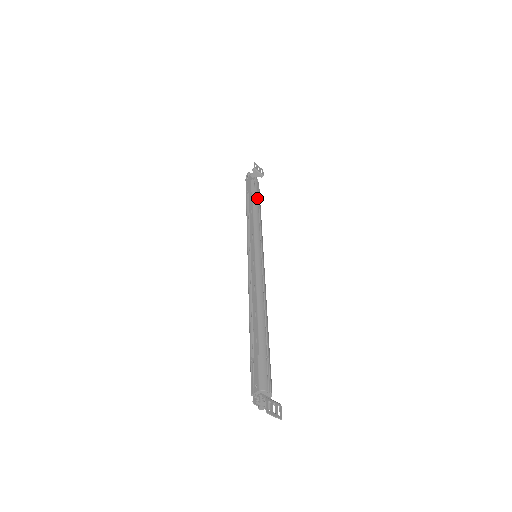
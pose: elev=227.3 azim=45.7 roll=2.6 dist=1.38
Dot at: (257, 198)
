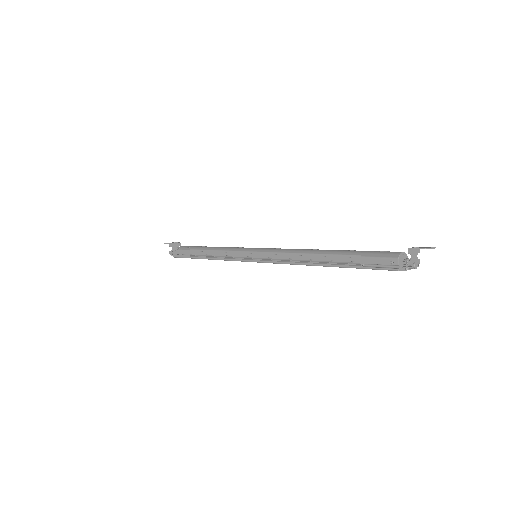
Dot at: (200, 247)
